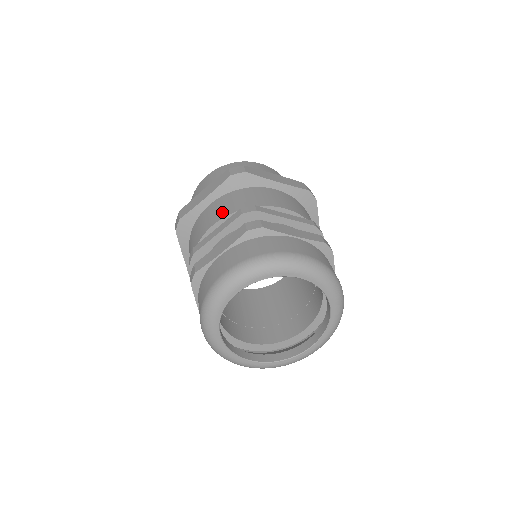
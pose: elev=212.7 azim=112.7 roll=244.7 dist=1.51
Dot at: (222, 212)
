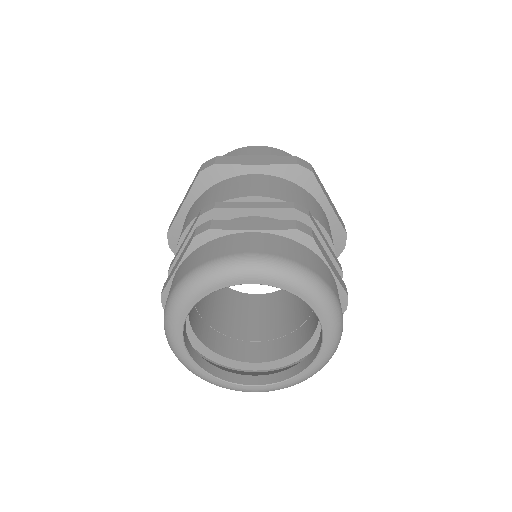
Dot at: (190, 217)
